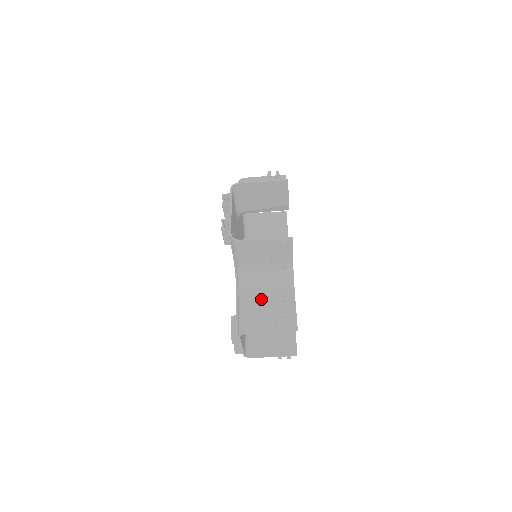
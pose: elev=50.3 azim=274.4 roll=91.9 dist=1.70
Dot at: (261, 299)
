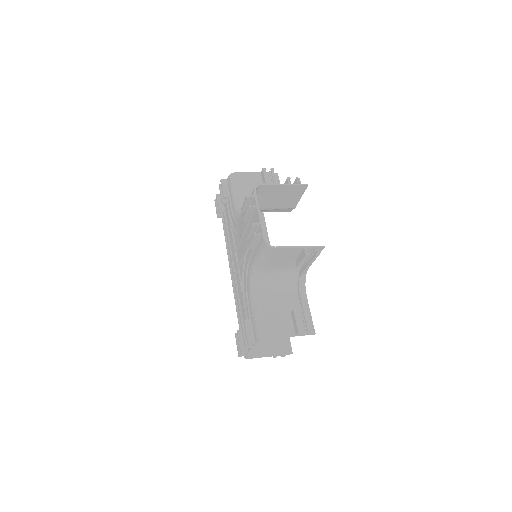
Dot at: (277, 303)
